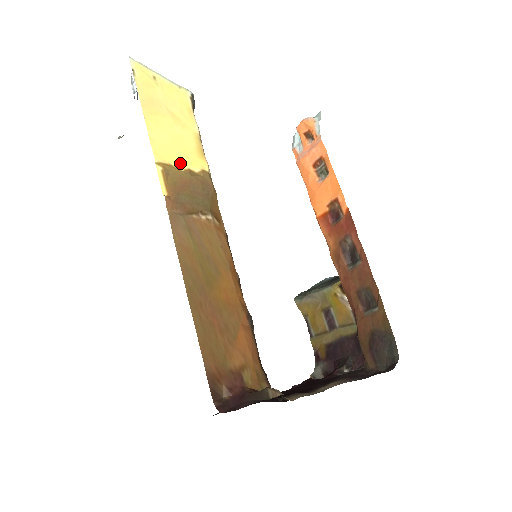
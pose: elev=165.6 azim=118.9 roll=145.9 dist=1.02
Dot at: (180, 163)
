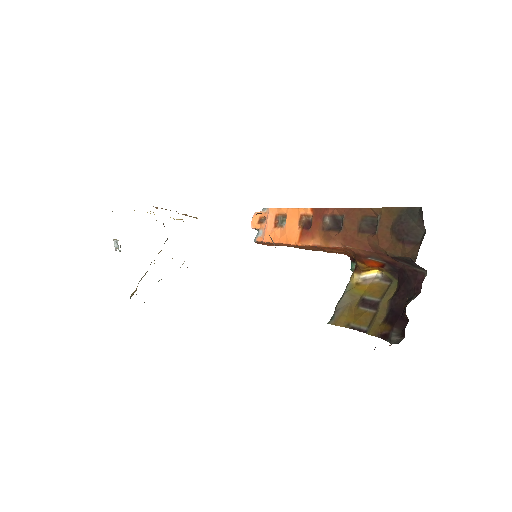
Dot at: occluded
